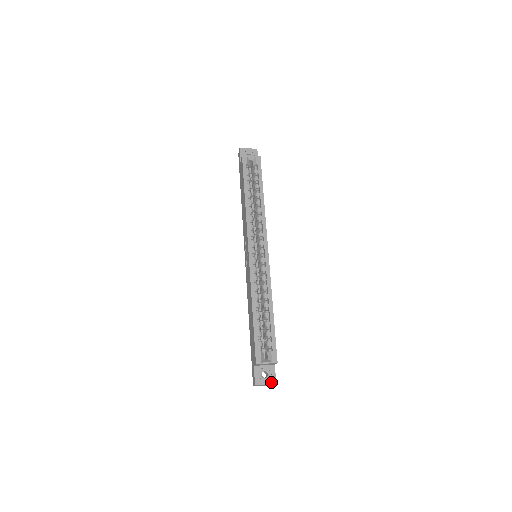
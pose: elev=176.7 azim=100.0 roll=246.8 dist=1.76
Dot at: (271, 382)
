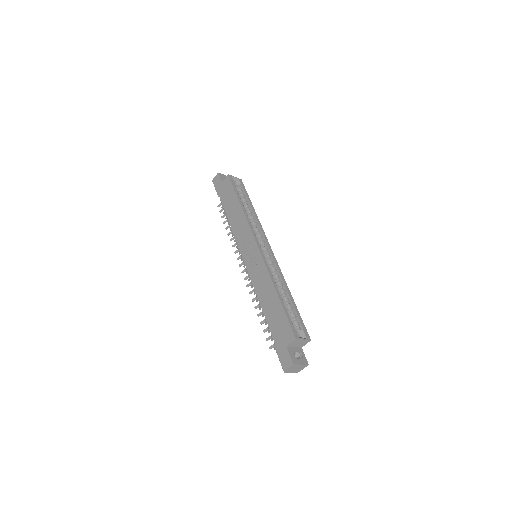
Dot at: (304, 363)
